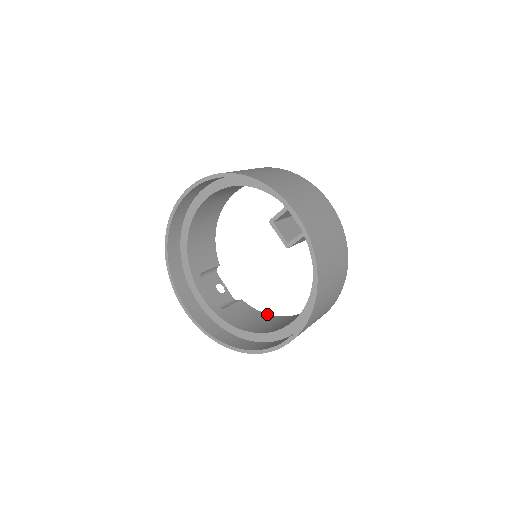
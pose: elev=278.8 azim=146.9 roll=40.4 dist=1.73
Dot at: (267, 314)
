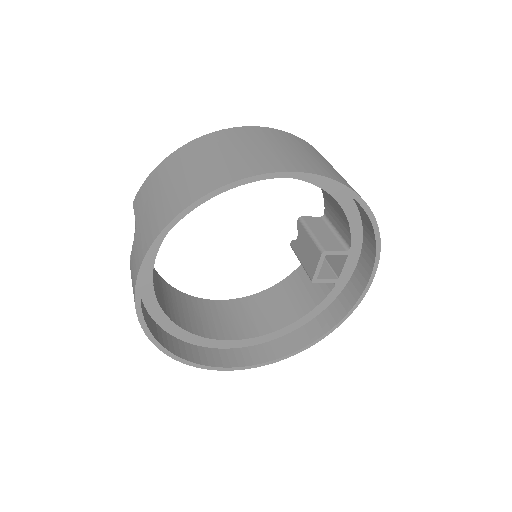
Dot at: (171, 286)
